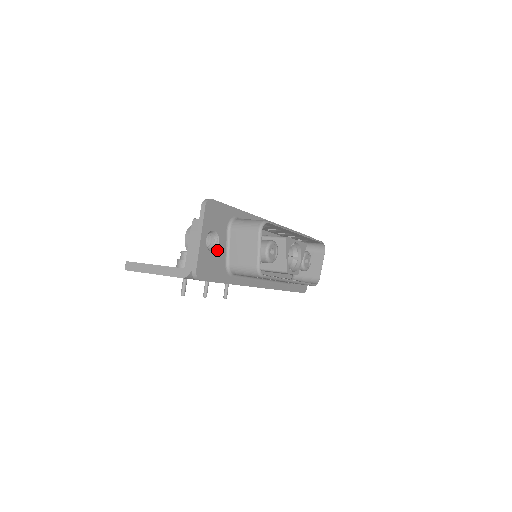
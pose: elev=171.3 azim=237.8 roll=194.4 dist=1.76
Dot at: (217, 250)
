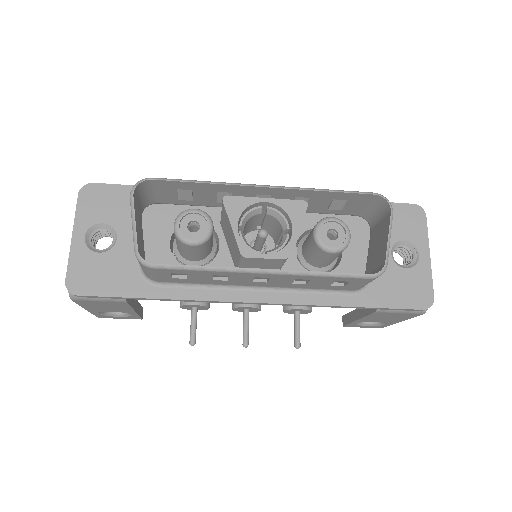
Dot at: (114, 250)
